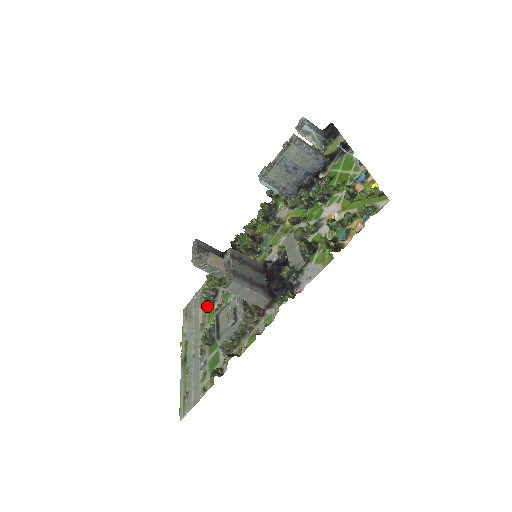
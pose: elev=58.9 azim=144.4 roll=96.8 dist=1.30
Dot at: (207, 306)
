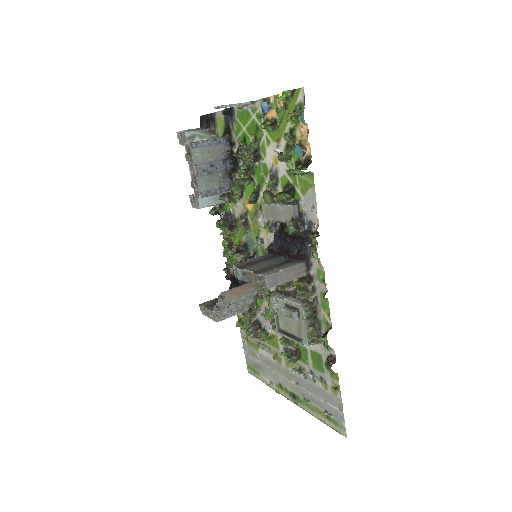
Dot at: (263, 341)
